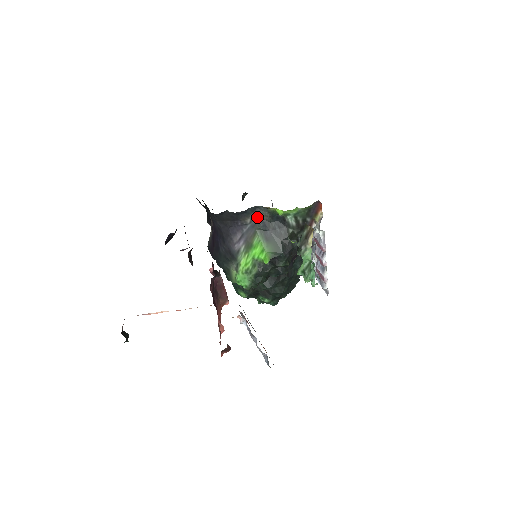
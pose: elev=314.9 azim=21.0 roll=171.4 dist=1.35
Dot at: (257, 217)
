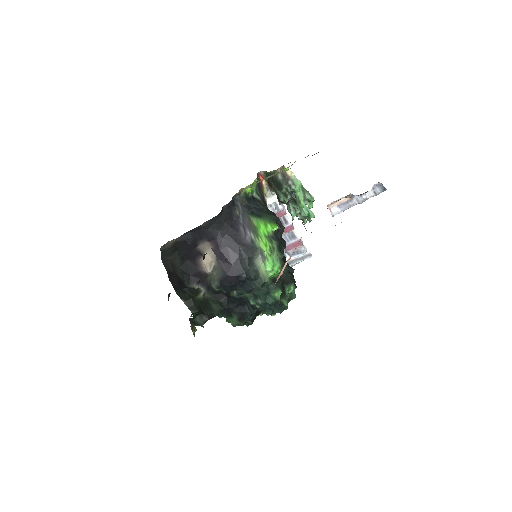
Dot at: (239, 206)
